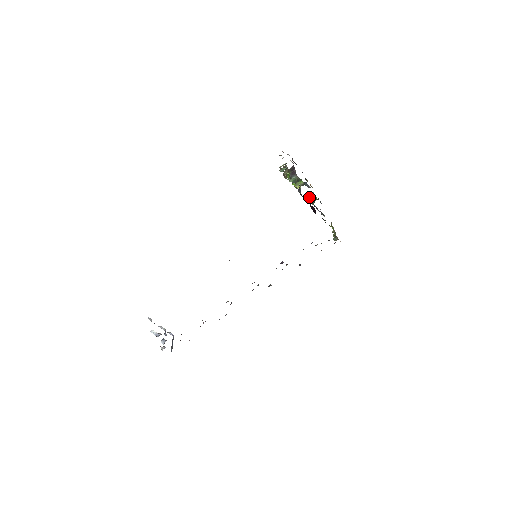
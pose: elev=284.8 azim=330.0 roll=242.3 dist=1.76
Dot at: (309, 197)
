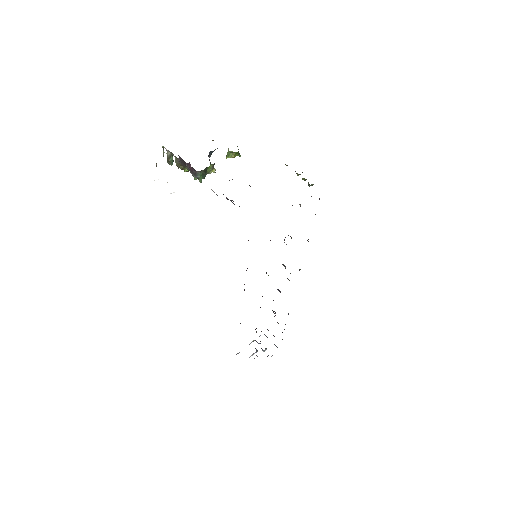
Dot at: occluded
